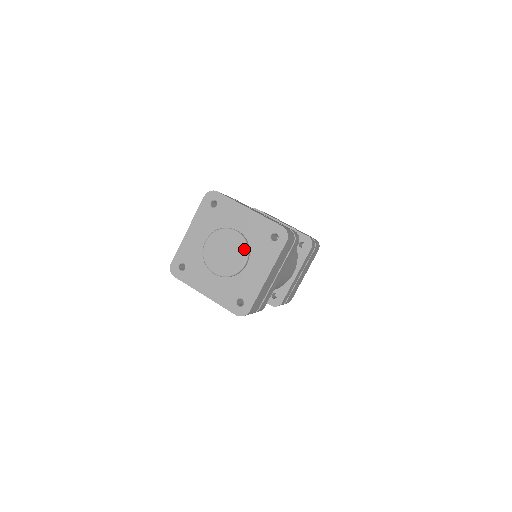
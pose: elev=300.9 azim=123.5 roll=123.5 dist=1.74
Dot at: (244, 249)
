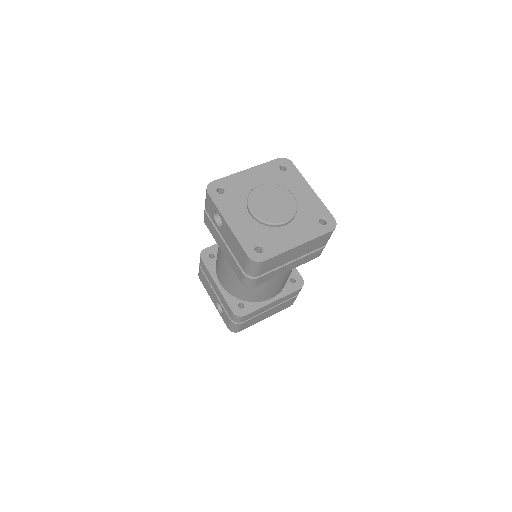
Dot at: (292, 211)
